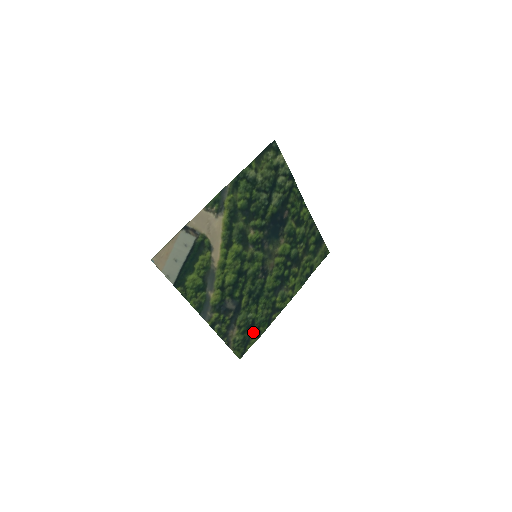
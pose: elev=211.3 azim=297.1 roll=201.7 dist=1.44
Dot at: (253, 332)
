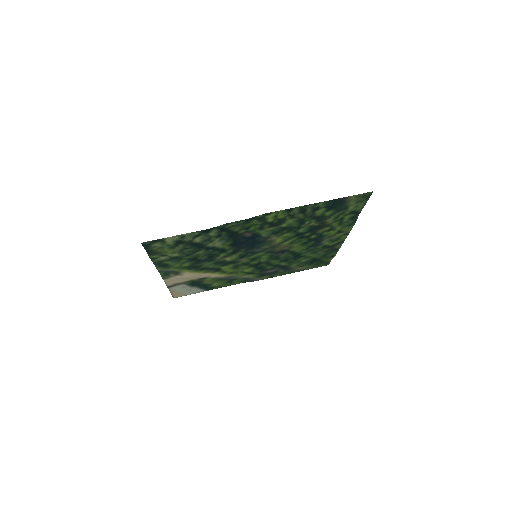
Dot at: (322, 259)
